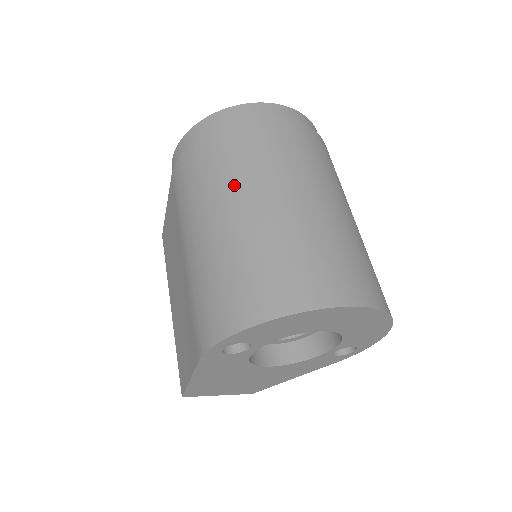
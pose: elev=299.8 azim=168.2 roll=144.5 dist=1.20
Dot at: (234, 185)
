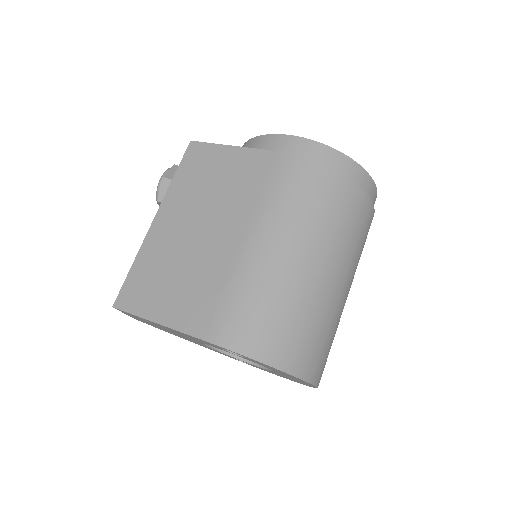
Dot at: (331, 245)
